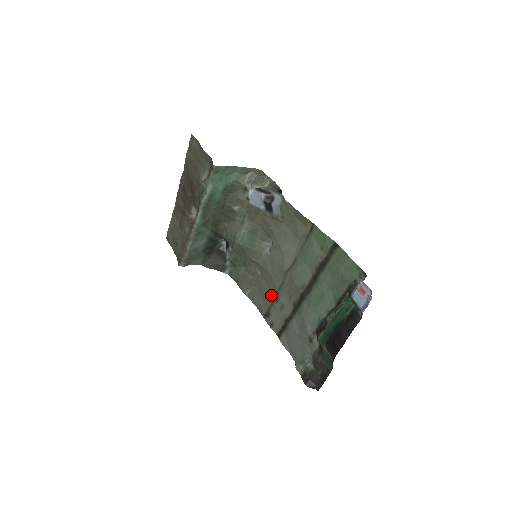
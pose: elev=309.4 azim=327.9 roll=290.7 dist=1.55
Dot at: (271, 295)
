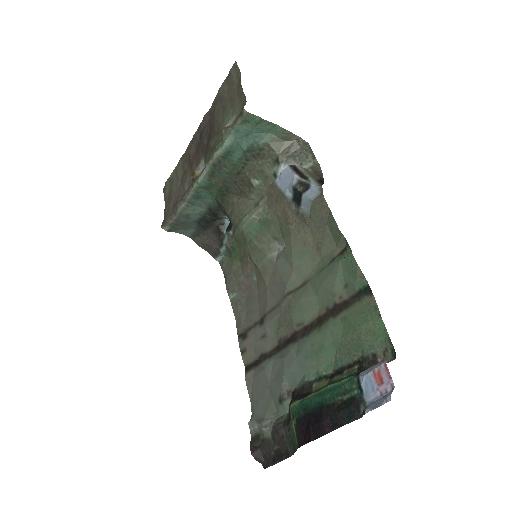
Dot at: (258, 313)
